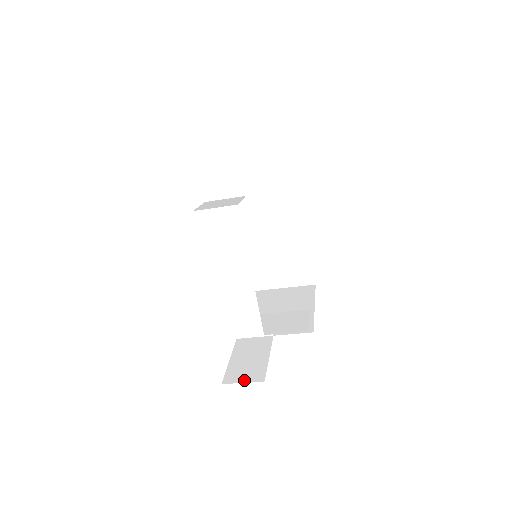
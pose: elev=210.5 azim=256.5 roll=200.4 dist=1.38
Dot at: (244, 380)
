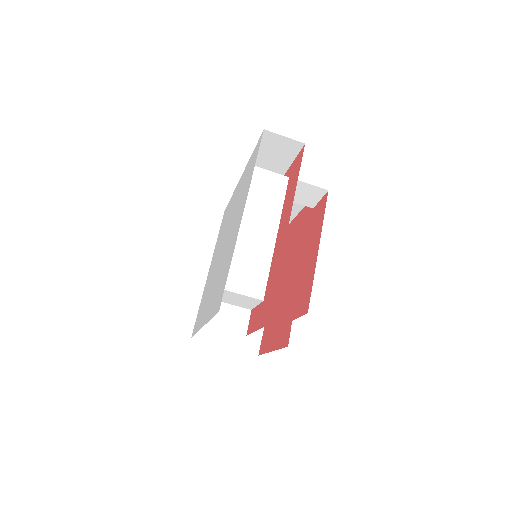
Dot at: occluded
